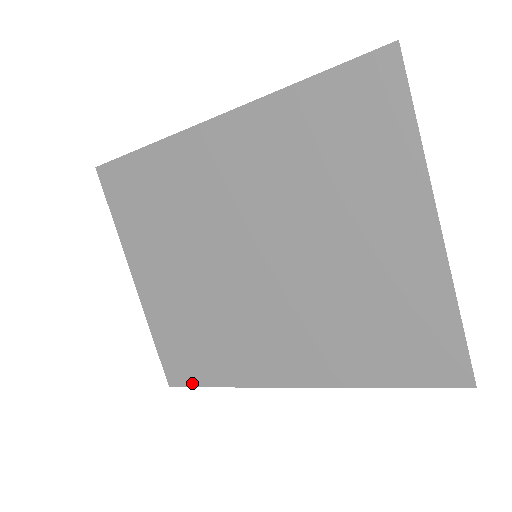
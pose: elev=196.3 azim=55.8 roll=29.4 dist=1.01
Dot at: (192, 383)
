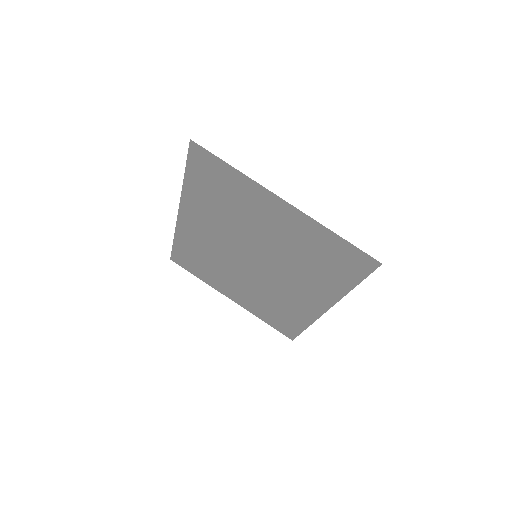
Dot at: (297, 333)
